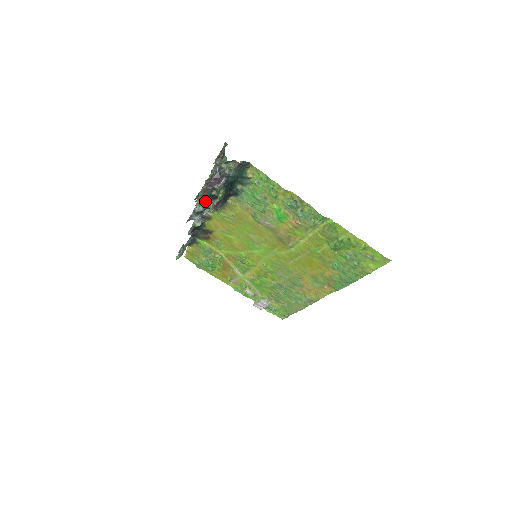
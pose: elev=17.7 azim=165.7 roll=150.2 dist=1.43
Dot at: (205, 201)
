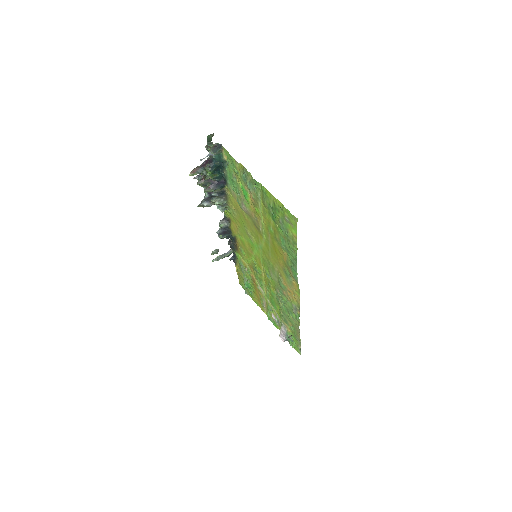
Dot at: (202, 182)
